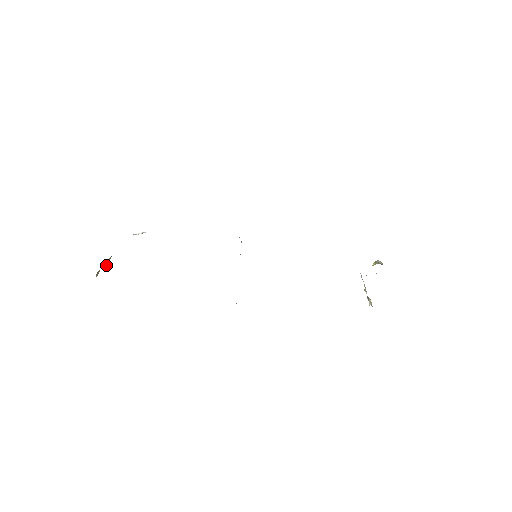
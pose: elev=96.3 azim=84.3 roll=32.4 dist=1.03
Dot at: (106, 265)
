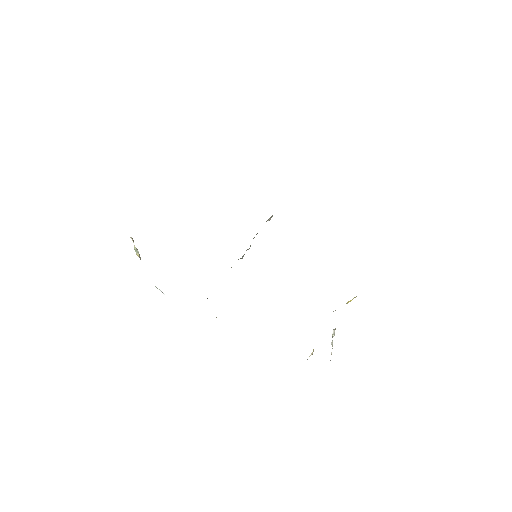
Dot at: occluded
